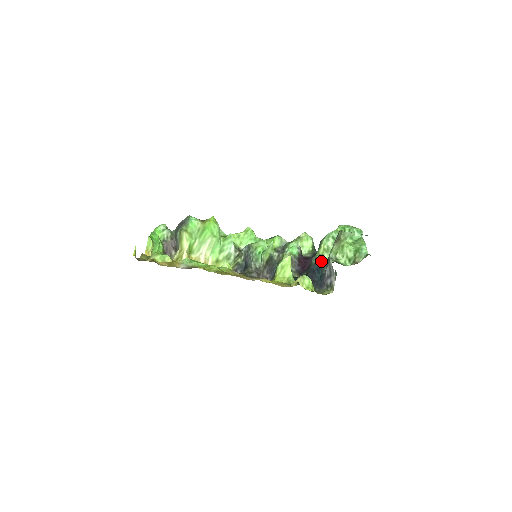
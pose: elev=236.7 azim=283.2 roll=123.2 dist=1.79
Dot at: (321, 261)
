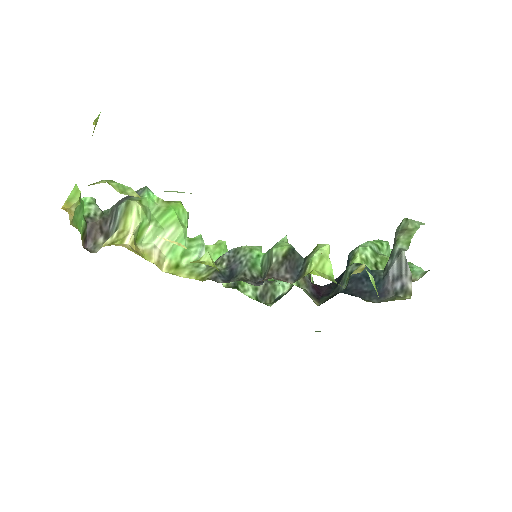
Dot at: (367, 268)
